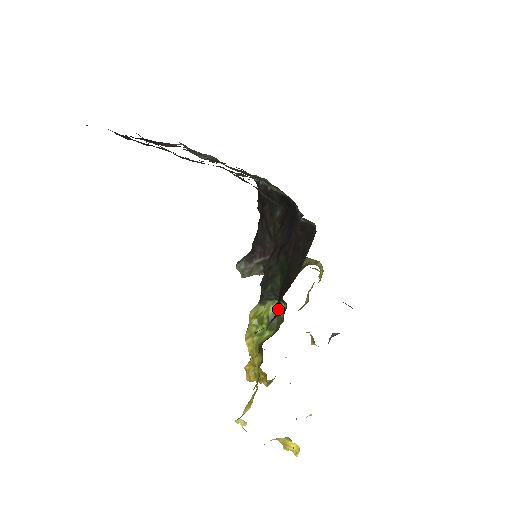
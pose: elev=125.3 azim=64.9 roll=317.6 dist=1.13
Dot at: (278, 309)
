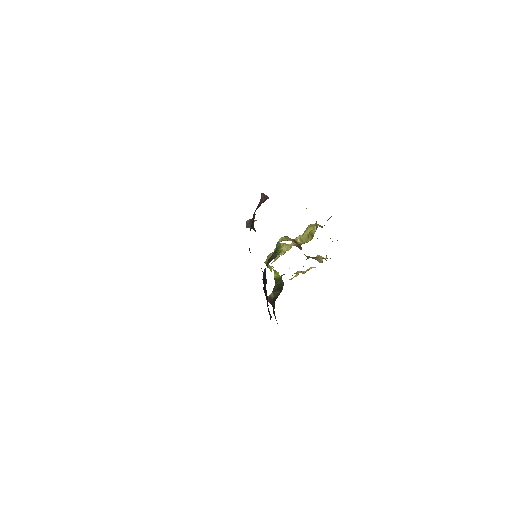
Dot at: occluded
